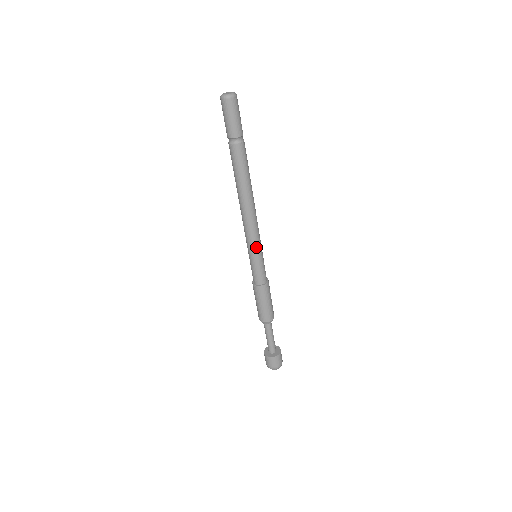
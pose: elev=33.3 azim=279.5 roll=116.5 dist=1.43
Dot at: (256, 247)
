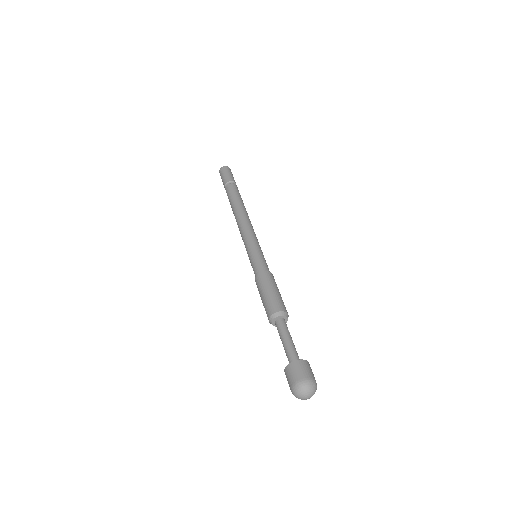
Dot at: (250, 243)
